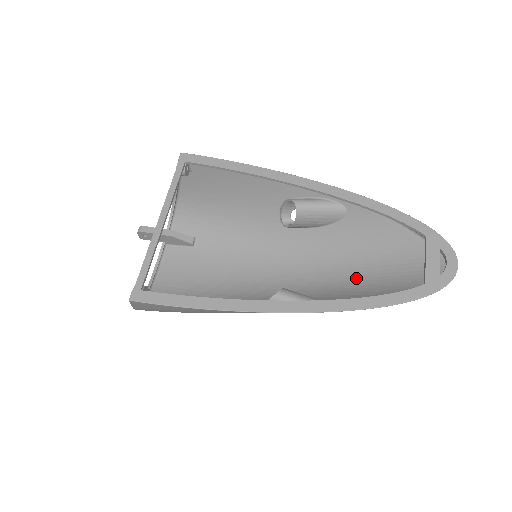
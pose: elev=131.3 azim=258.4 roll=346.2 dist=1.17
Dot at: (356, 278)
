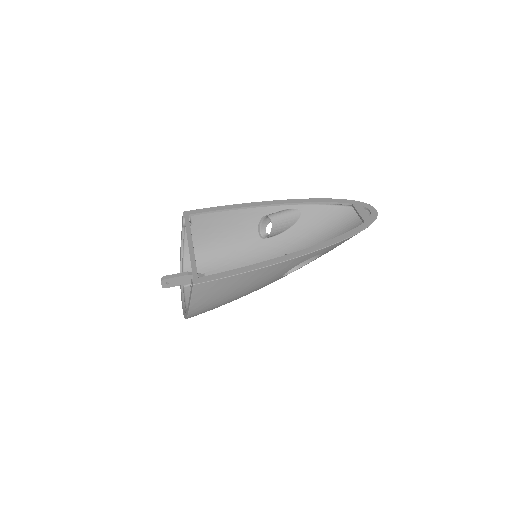
Dot at: occluded
